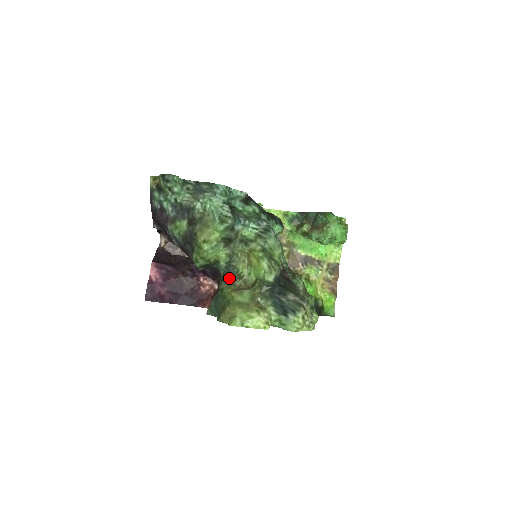
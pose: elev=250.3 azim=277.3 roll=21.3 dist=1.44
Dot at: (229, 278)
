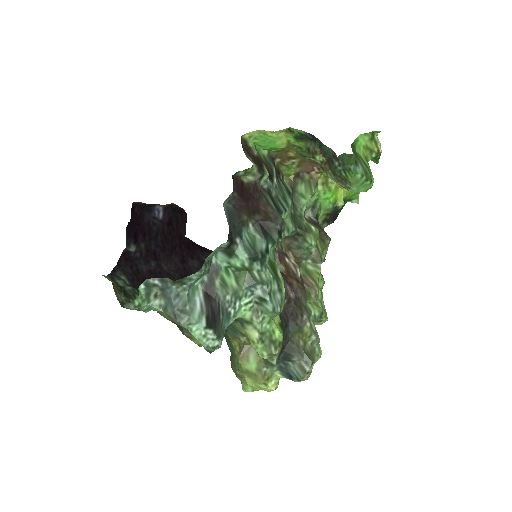
Dot at: (232, 331)
